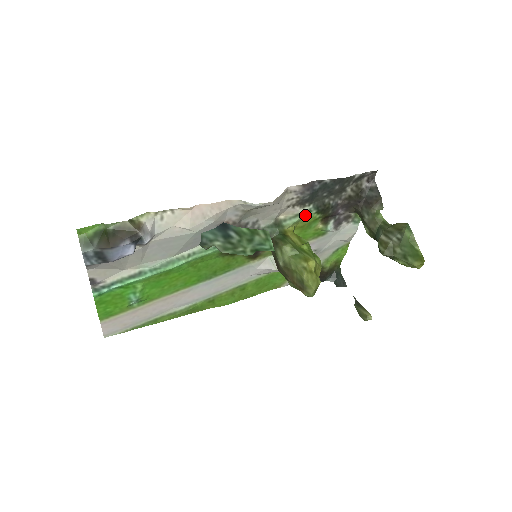
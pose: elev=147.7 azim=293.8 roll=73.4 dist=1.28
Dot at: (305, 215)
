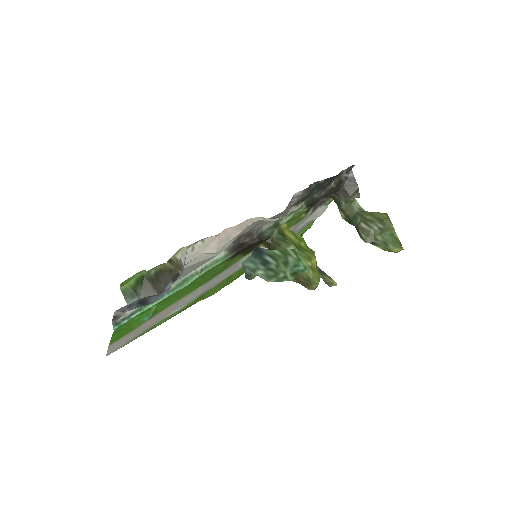
Dot at: (297, 211)
